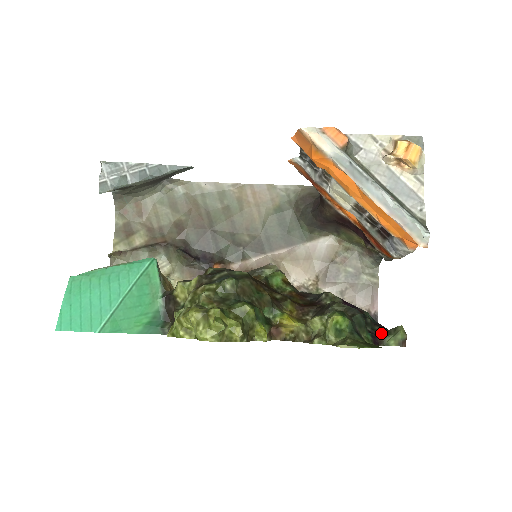
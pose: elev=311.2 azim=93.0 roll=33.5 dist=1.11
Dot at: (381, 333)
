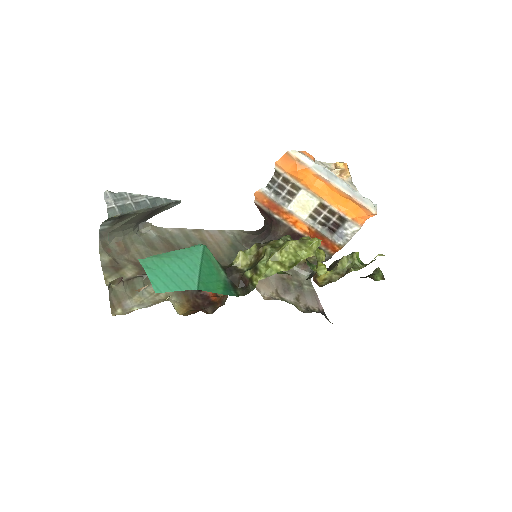
Dot at: (369, 276)
